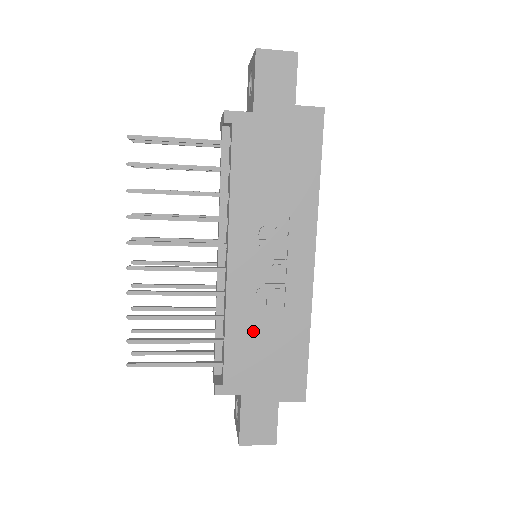
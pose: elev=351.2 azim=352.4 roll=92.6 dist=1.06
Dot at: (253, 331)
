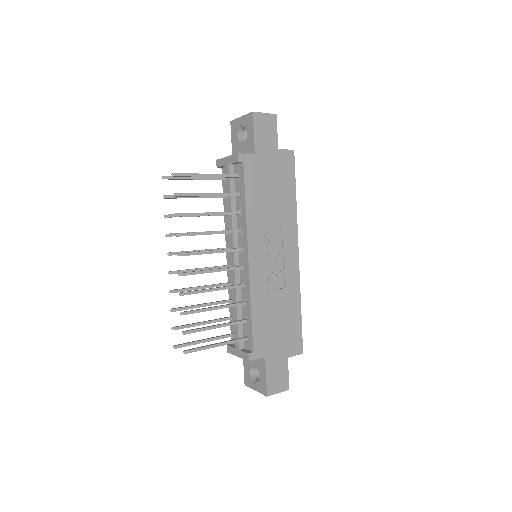
Dot at: (268, 308)
